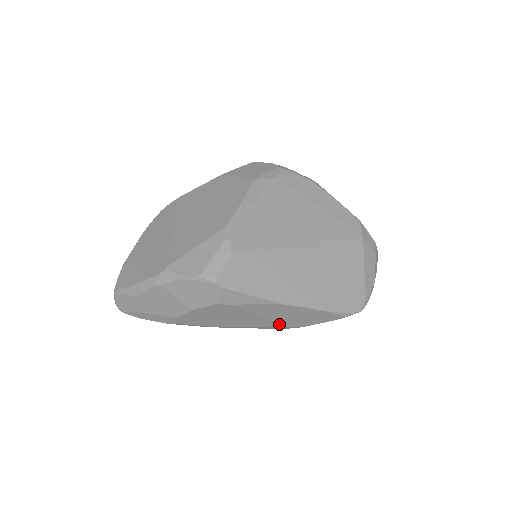
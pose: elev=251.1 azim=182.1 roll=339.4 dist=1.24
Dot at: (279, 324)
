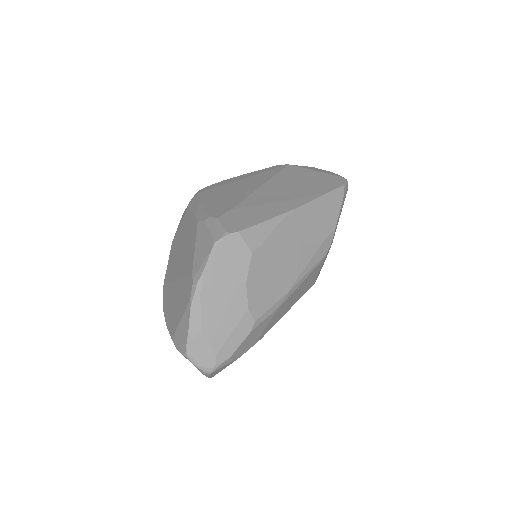
Dot at: (317, 242)
